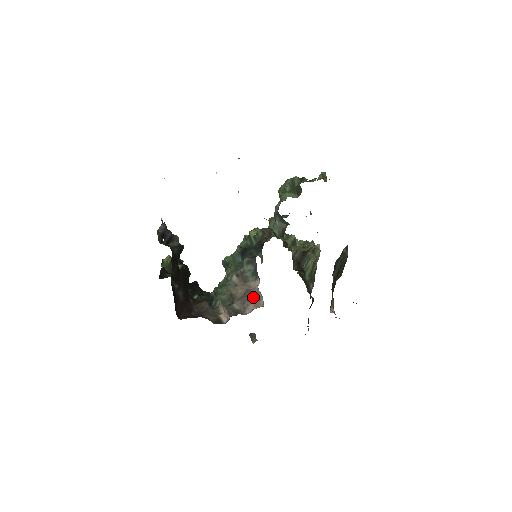
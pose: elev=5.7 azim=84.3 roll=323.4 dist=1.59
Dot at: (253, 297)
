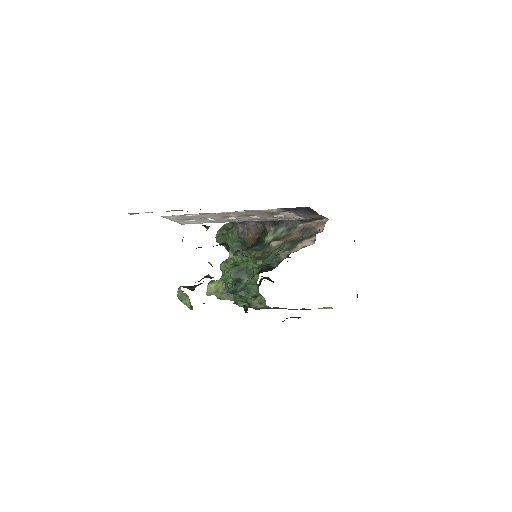
Dot at: (312, 227)
